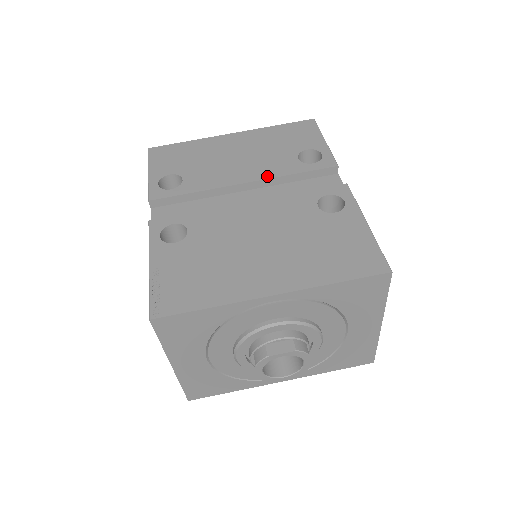
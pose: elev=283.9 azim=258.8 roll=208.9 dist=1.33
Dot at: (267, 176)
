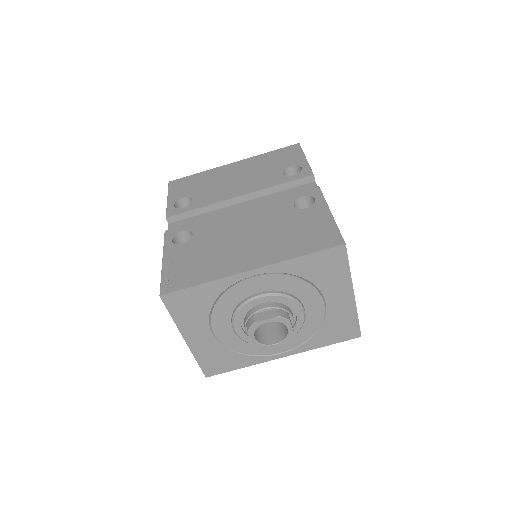
Dot at: (257, 189)
